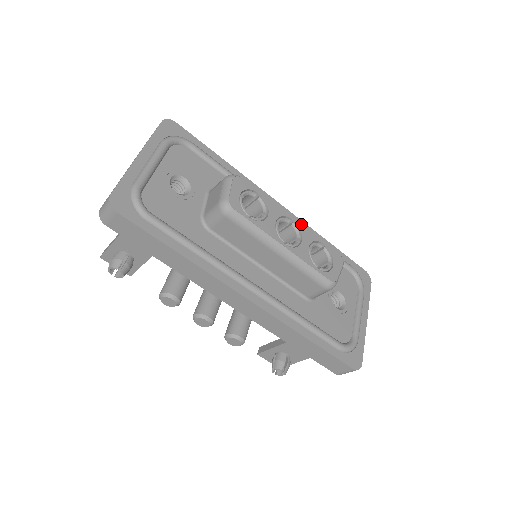
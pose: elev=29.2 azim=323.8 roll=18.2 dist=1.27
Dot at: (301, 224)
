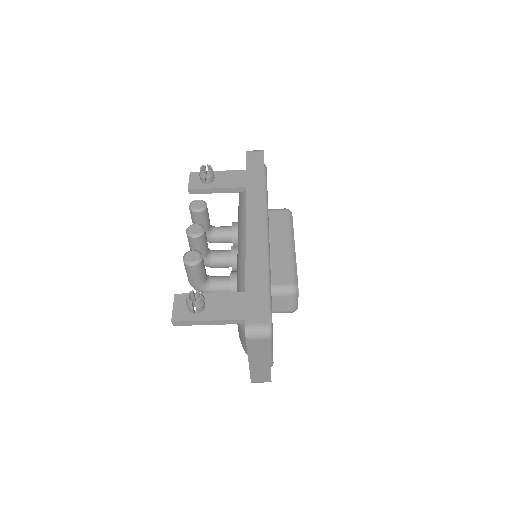
Dot at: occluded
